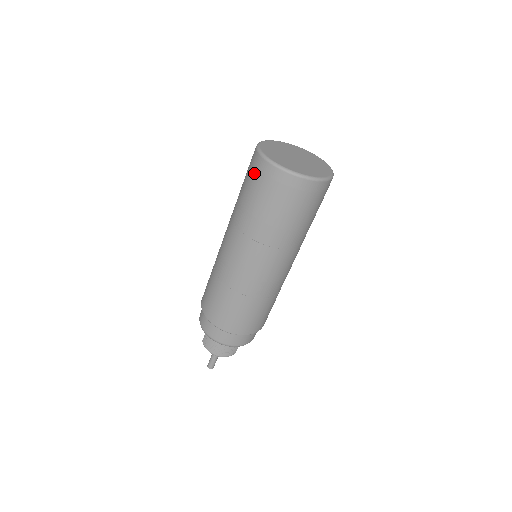
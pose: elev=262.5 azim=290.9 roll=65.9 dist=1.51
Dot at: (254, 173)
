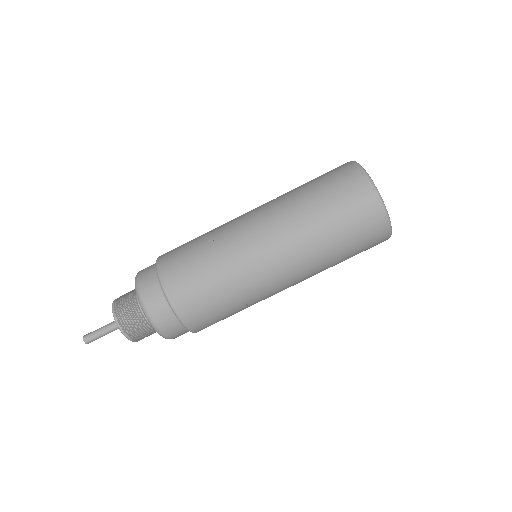
Dot at: (342, 177)
